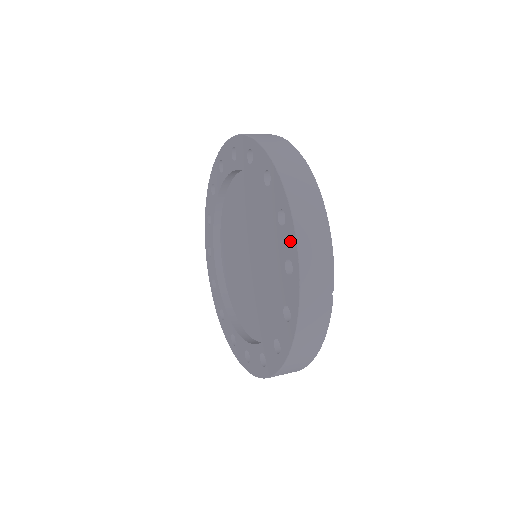
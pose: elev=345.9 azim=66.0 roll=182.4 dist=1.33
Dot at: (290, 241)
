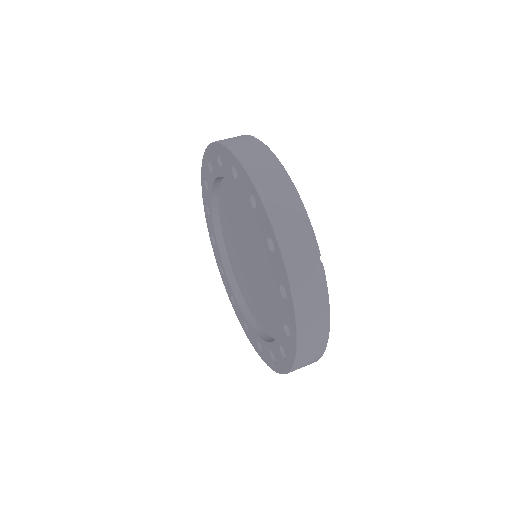
Dot at: (264, 219)
